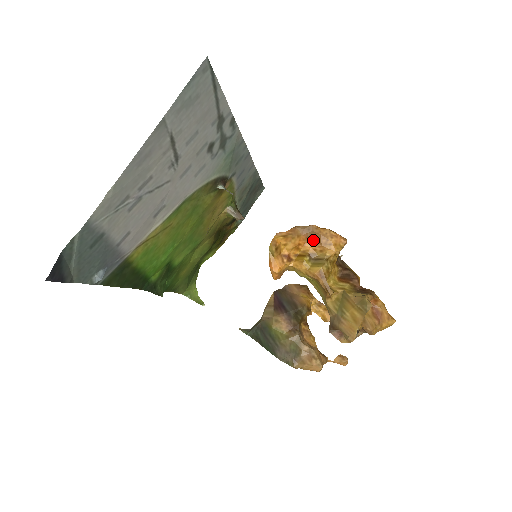
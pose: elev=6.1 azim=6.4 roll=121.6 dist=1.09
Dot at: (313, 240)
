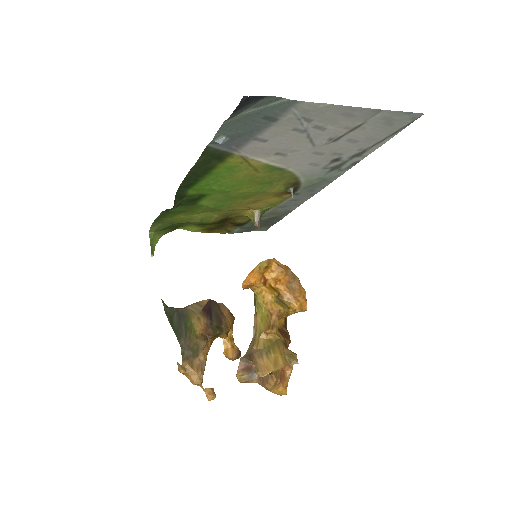
Dot at: (290, 287)
